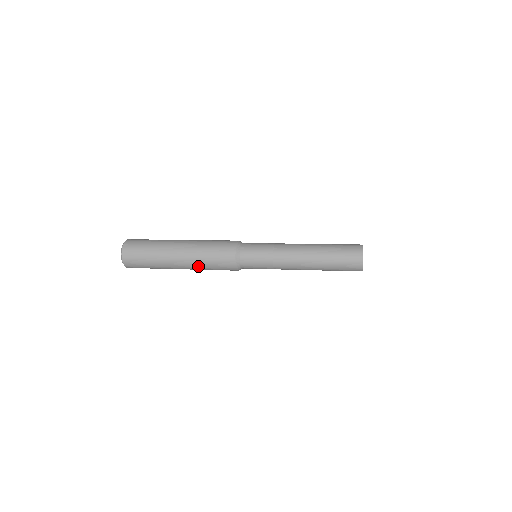
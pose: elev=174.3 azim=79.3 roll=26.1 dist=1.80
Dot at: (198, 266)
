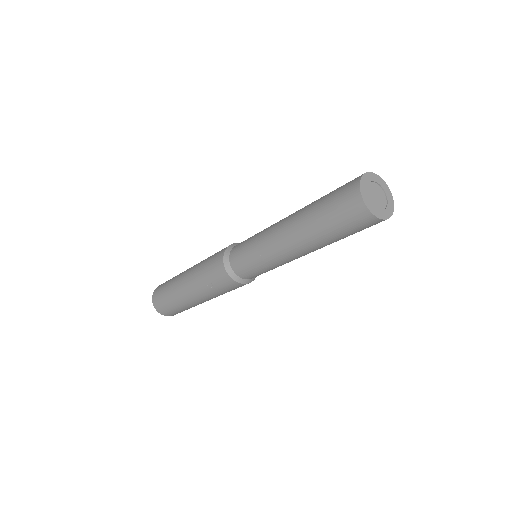
Dot at: (197, 269)
